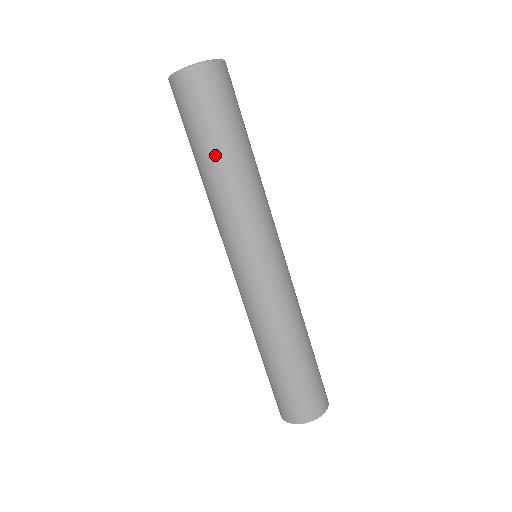
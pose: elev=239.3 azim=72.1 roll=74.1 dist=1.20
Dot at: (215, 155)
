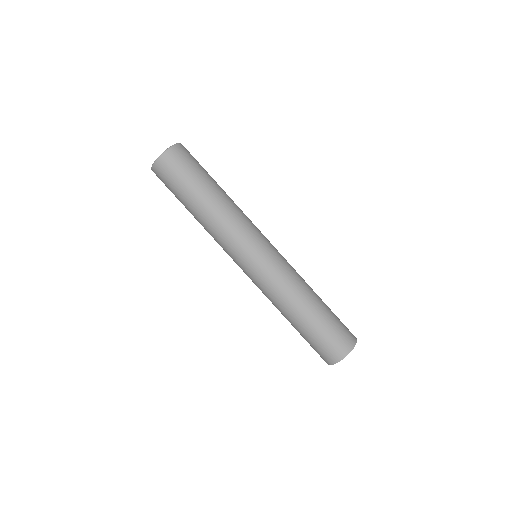
Dot at: (194, 205)
